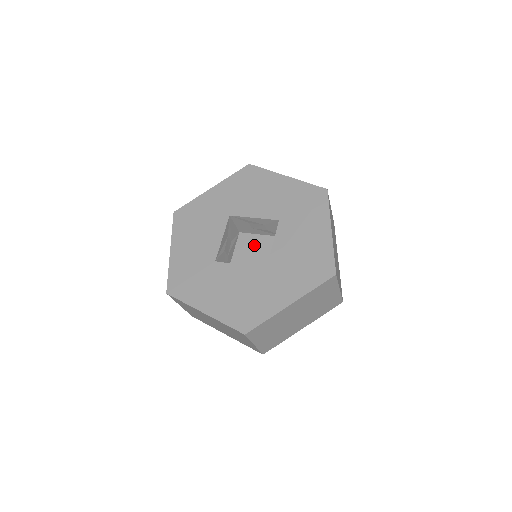
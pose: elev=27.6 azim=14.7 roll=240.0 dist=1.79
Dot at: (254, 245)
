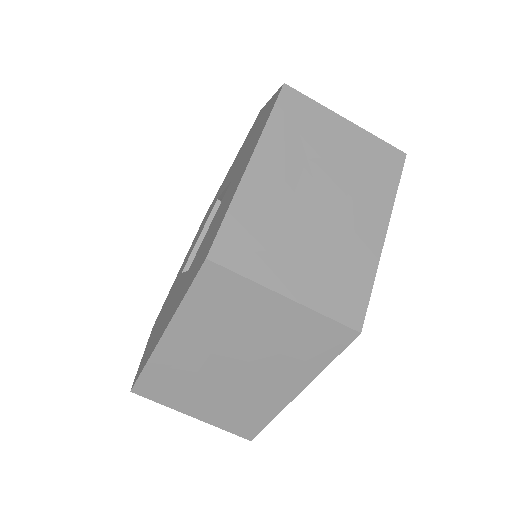
Dot at: occluded
